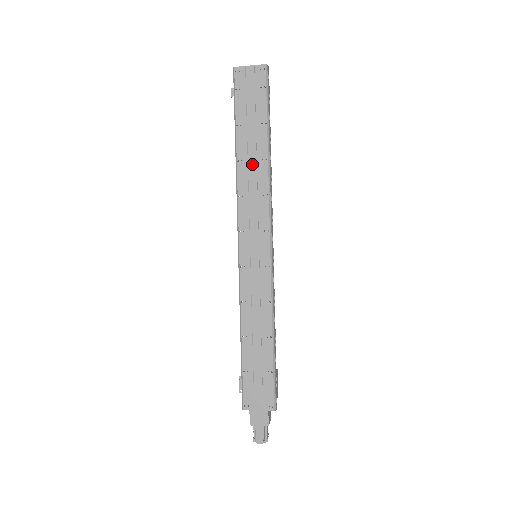
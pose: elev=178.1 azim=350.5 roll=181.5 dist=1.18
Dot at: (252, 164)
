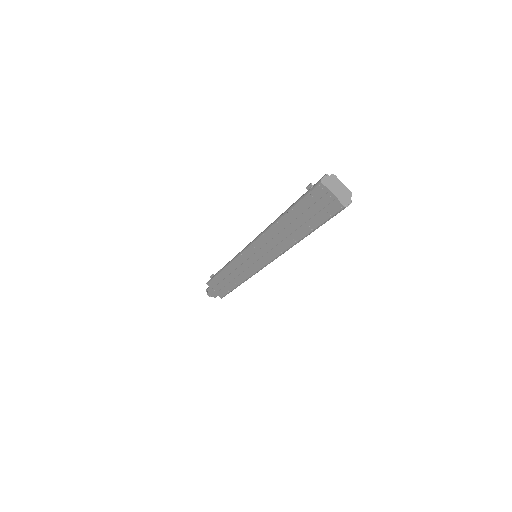
Dot at: (285, 233)
